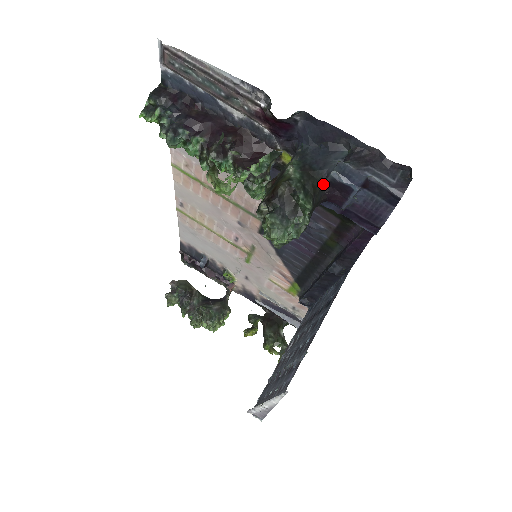
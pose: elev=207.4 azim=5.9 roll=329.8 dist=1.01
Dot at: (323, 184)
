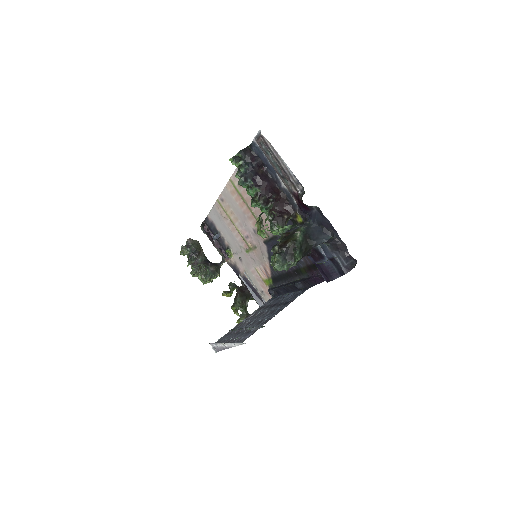
Dot at: (311, 248)
